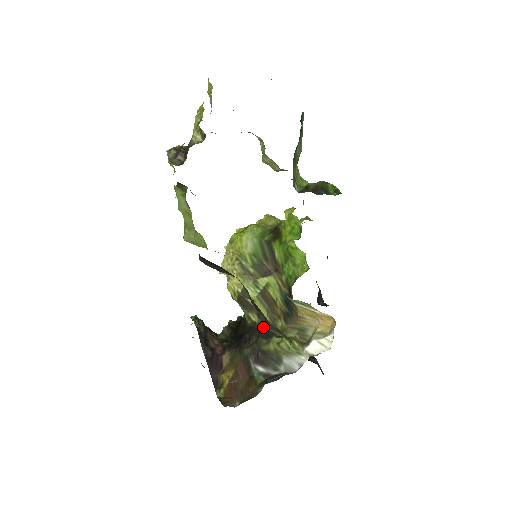
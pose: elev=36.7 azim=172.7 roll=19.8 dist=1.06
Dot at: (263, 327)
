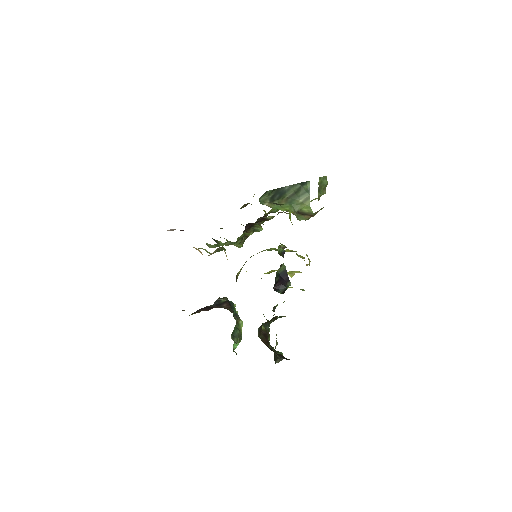
Dot at: occluded
